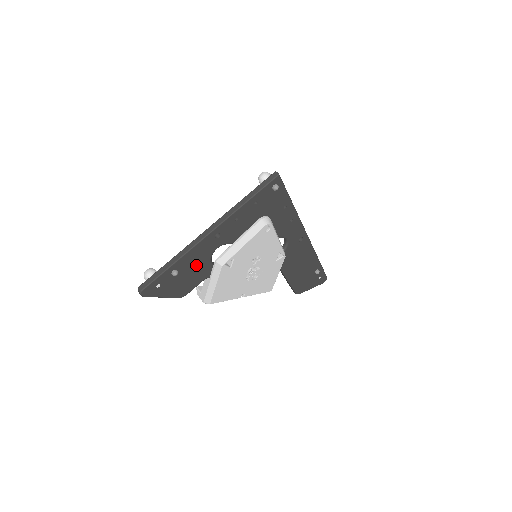
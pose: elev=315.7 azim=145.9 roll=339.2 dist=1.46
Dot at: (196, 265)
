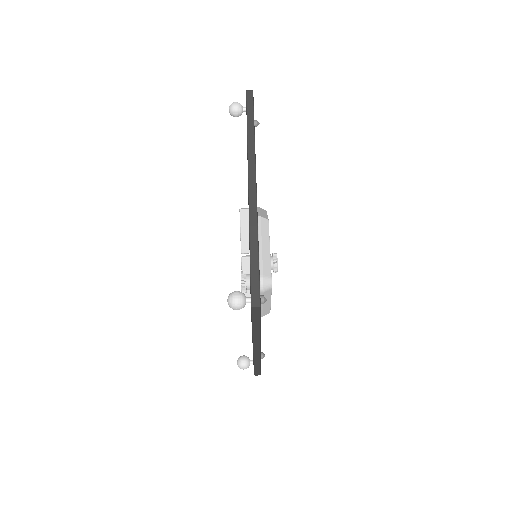
Dot at: occluded
